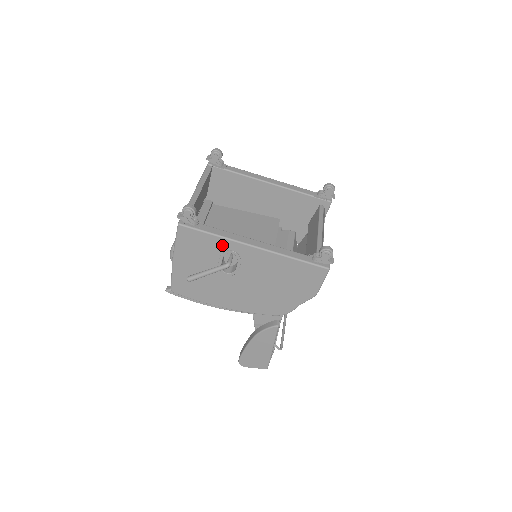
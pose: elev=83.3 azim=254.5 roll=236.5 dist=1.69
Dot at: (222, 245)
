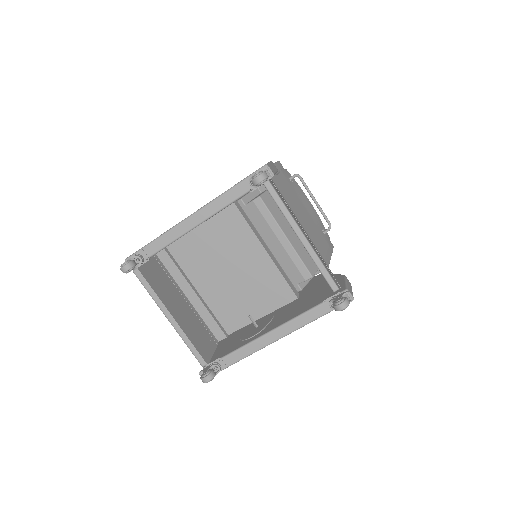
Dot at: occluded
